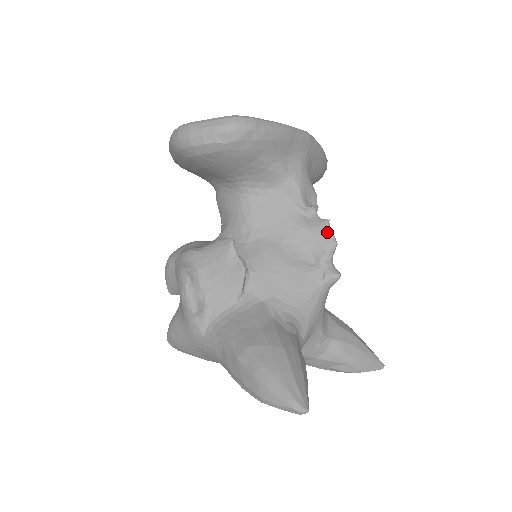
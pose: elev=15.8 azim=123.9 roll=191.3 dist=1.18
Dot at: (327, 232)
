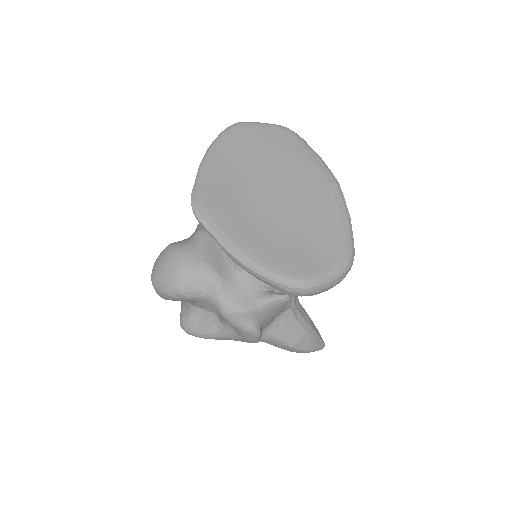
Dot at: occluded
